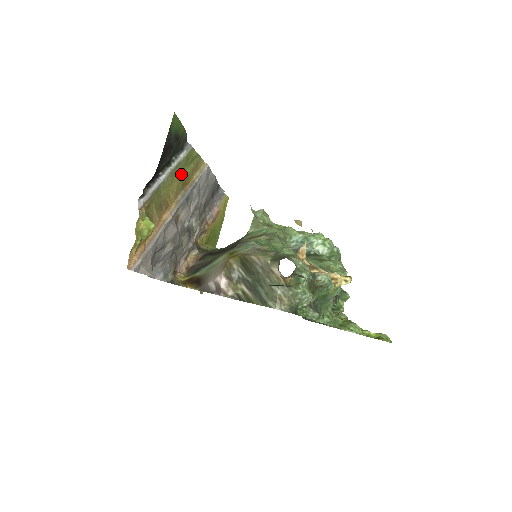
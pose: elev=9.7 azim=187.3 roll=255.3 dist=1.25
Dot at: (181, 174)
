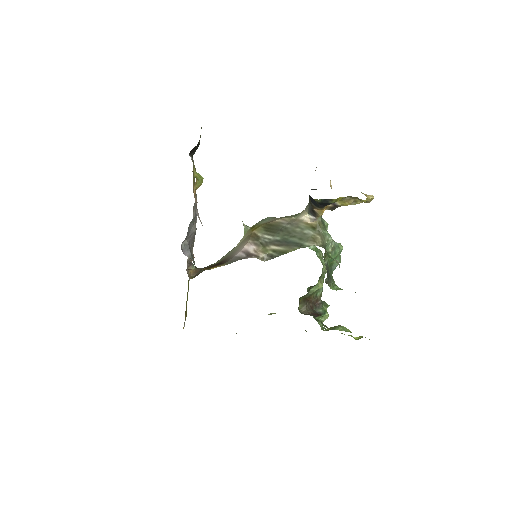
Dot at: occluded
